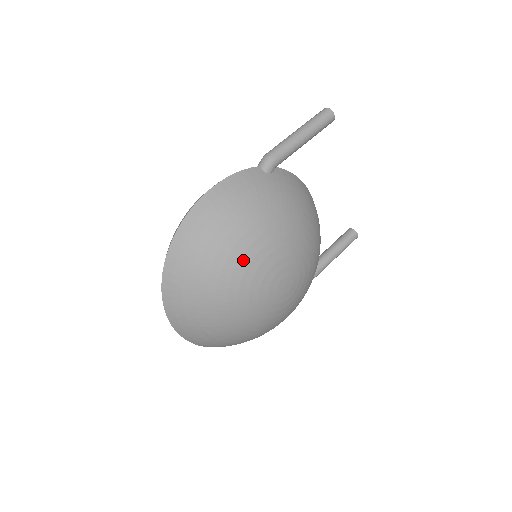
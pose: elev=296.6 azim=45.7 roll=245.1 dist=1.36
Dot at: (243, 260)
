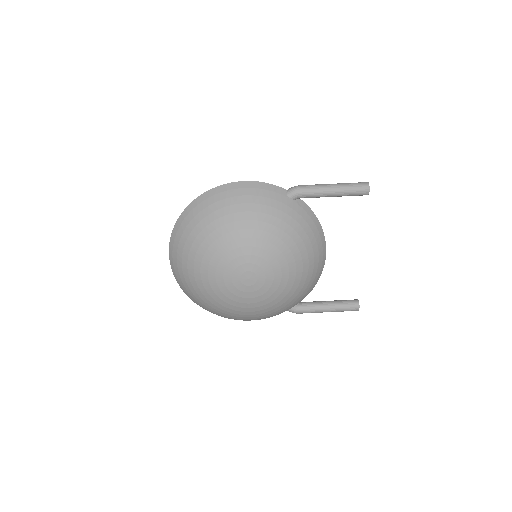
Dot at: (227, 236)
